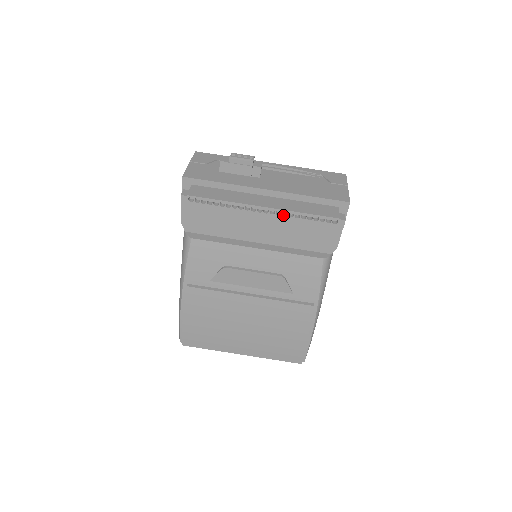
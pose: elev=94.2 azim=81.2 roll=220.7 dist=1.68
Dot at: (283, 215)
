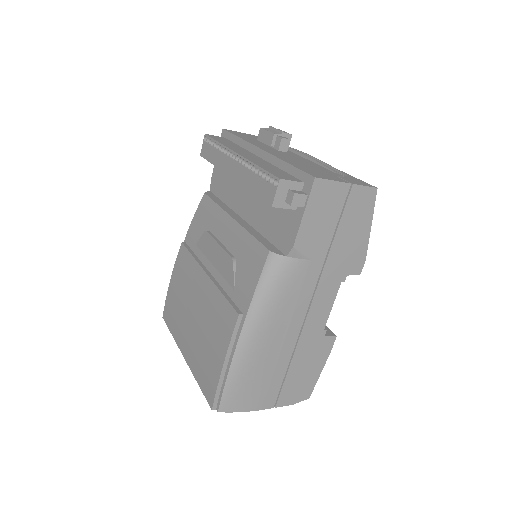
Dot at: (246, 167)
